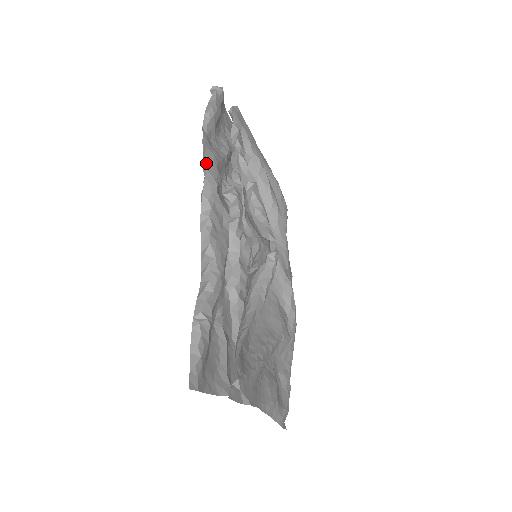
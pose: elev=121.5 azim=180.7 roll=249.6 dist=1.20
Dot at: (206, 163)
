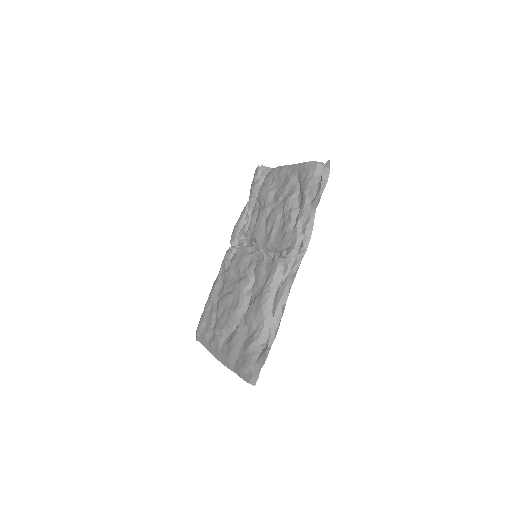
Dot at: (308, 244)
